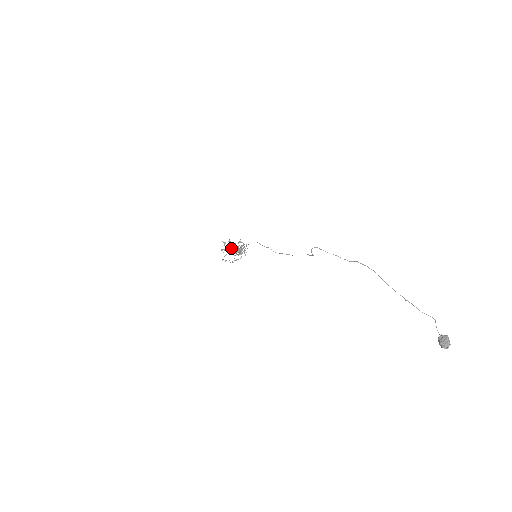
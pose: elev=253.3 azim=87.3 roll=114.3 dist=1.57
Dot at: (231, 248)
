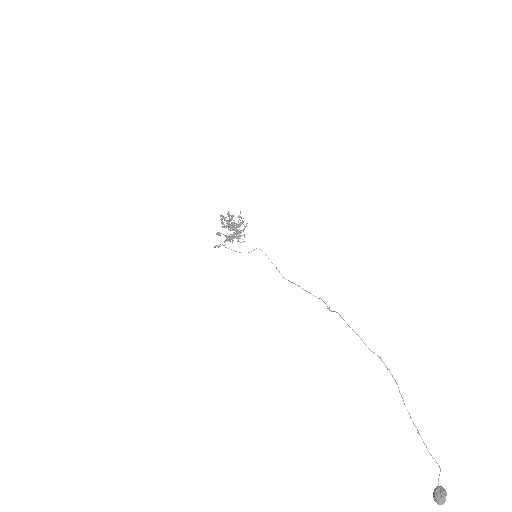
Dot at: (228, 224)
